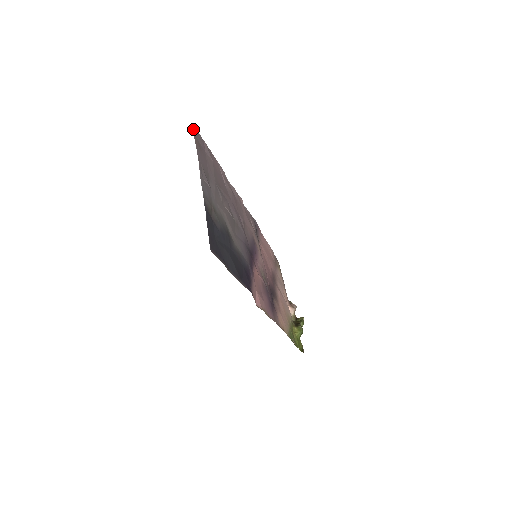
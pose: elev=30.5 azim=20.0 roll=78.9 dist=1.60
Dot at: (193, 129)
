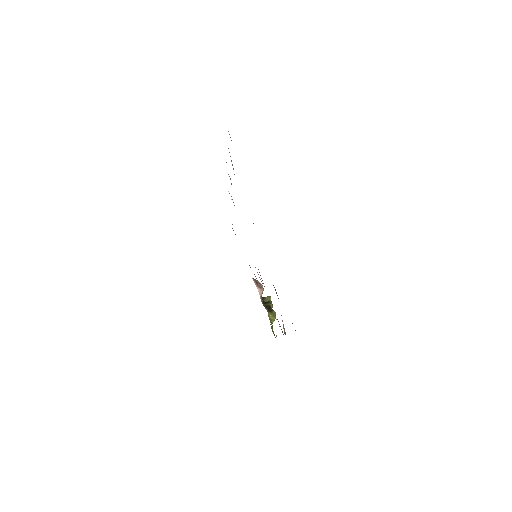
Dot at: occluded
